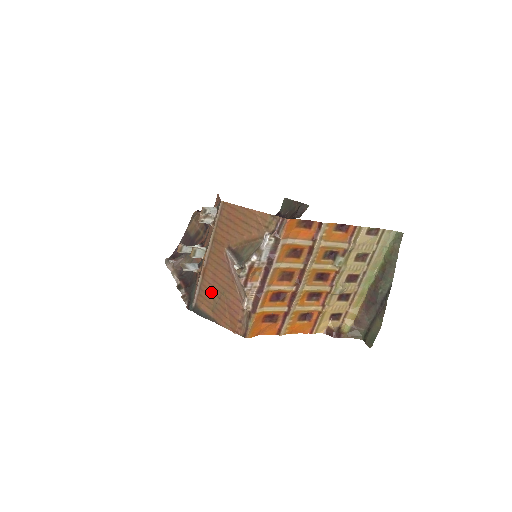
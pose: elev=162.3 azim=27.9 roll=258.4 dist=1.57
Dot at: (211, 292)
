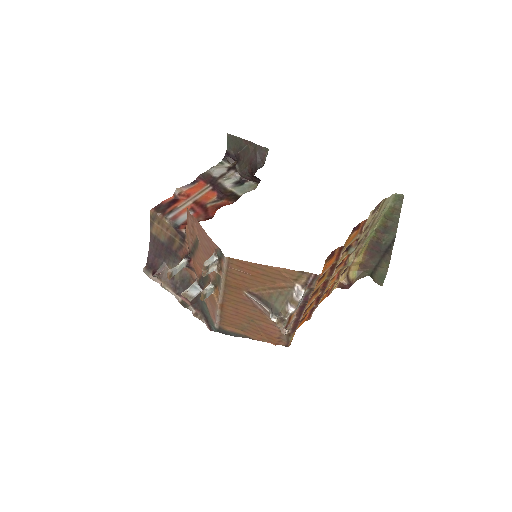
Dot at: (236, 320)
